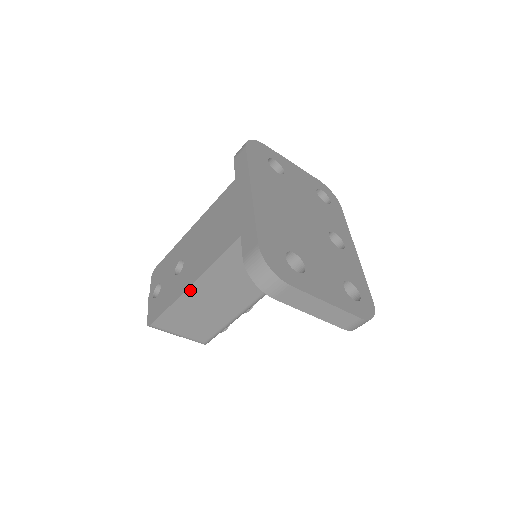
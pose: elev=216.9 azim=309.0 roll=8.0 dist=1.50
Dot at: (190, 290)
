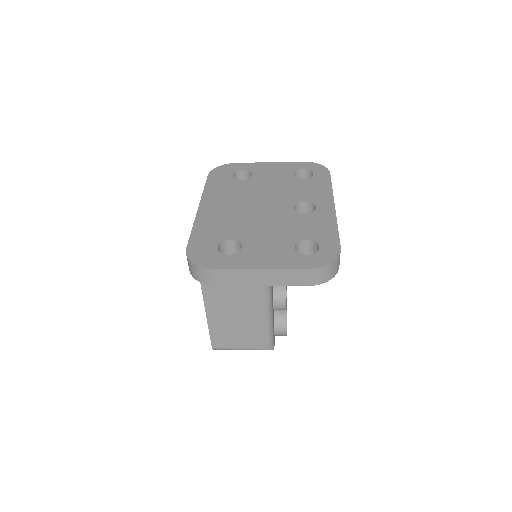
Dot at: (208, 307)
